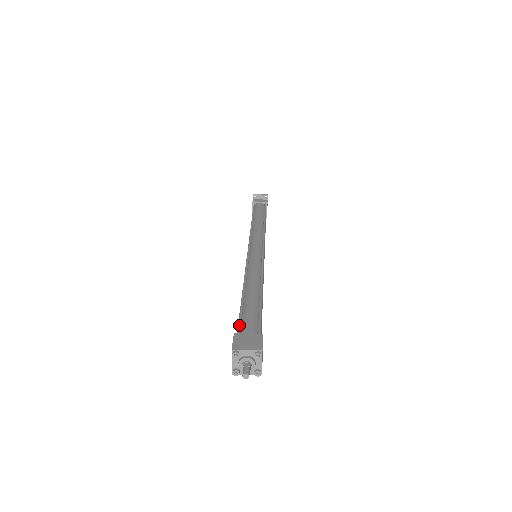
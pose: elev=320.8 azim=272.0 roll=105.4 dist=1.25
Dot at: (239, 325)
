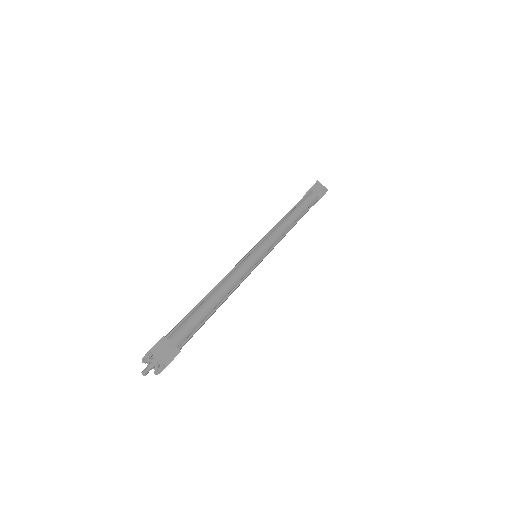
Dot at: (175, 328)
